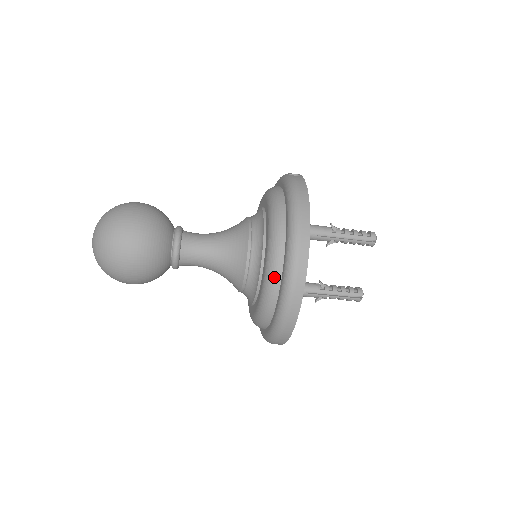
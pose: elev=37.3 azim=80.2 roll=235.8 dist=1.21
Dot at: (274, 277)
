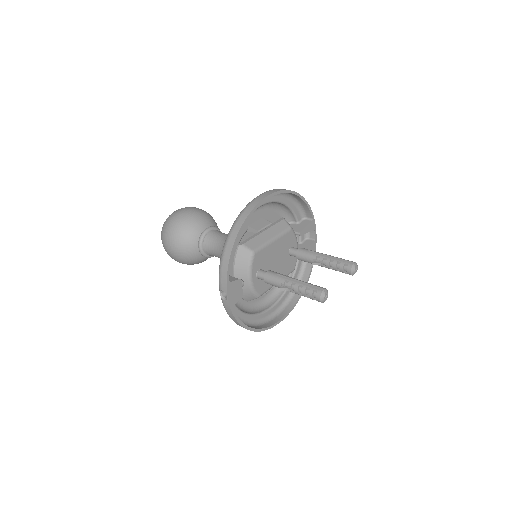
Dot at: (264, 307)
